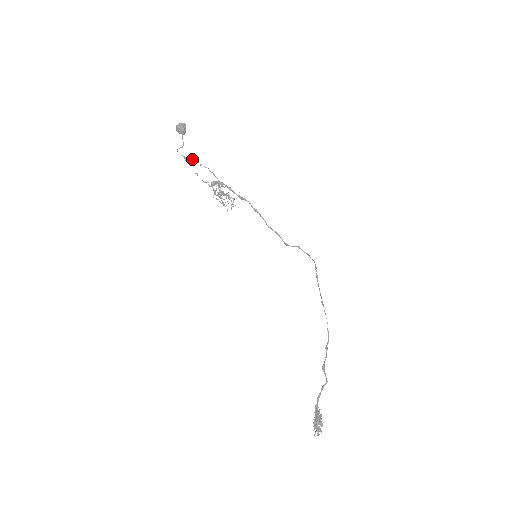
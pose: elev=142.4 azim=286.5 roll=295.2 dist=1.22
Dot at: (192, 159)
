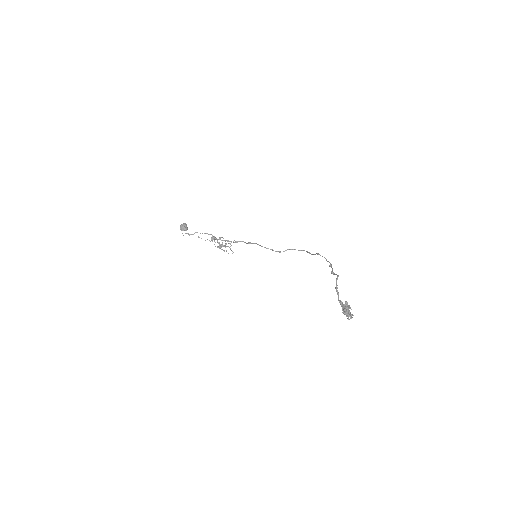
Dot at: (194, 233)
